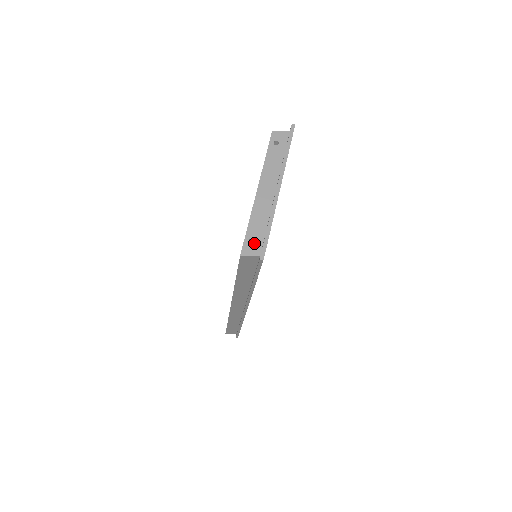
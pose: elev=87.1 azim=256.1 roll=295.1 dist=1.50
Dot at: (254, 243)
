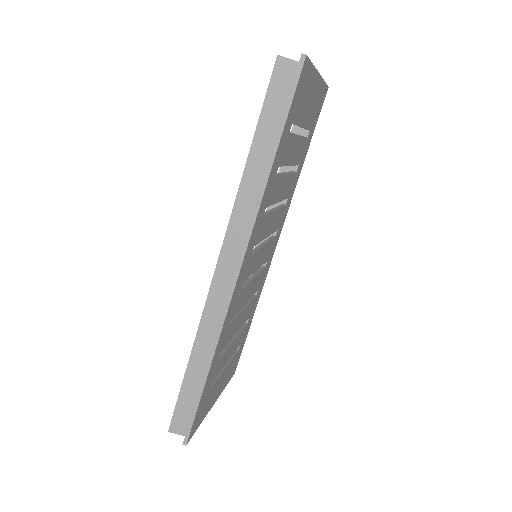
Dot at: occluded
